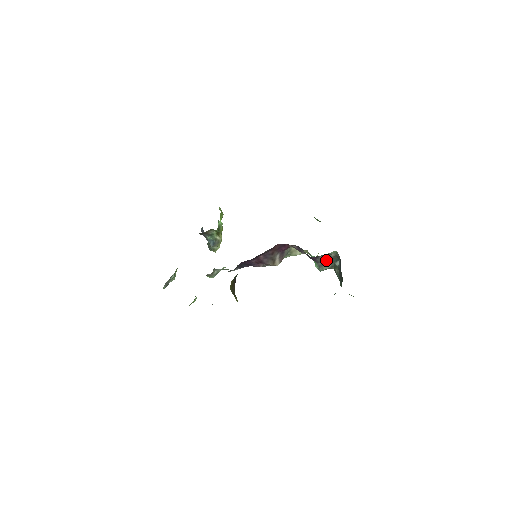
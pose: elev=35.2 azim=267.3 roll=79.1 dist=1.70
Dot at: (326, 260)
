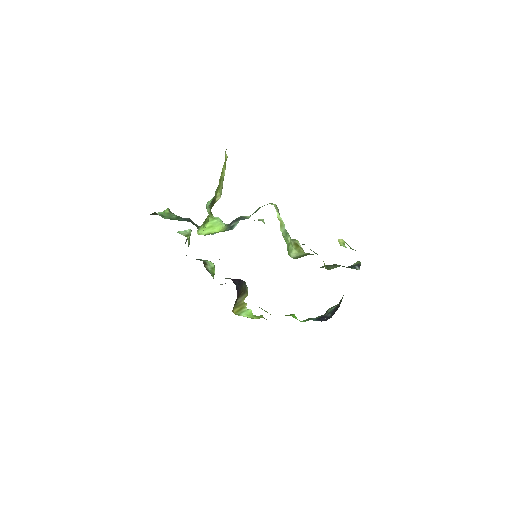
Dot at: occluded
